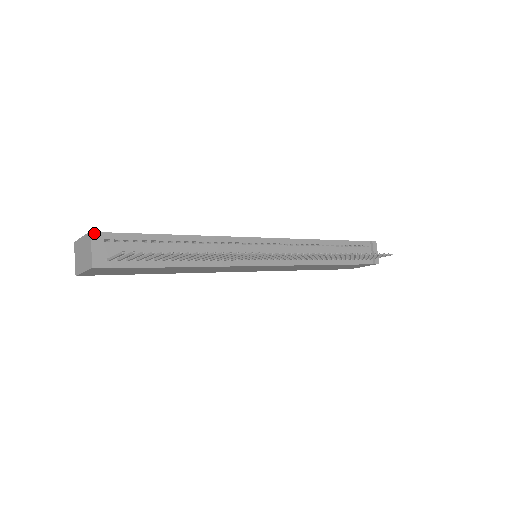
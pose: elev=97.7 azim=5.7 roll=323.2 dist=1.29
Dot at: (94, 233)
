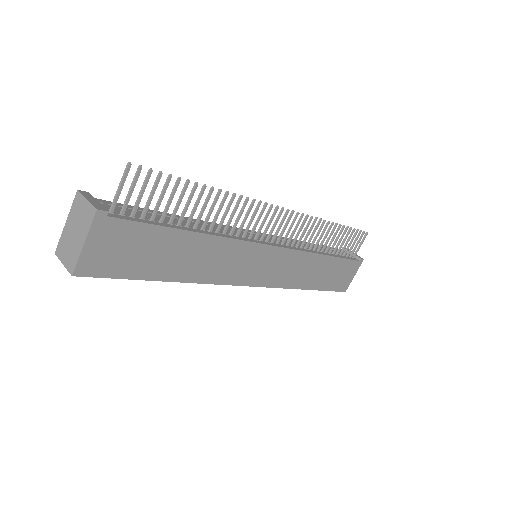
Dot at: (82, 192)
